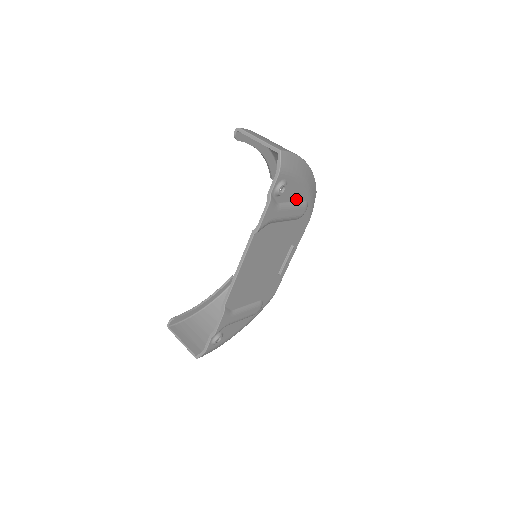
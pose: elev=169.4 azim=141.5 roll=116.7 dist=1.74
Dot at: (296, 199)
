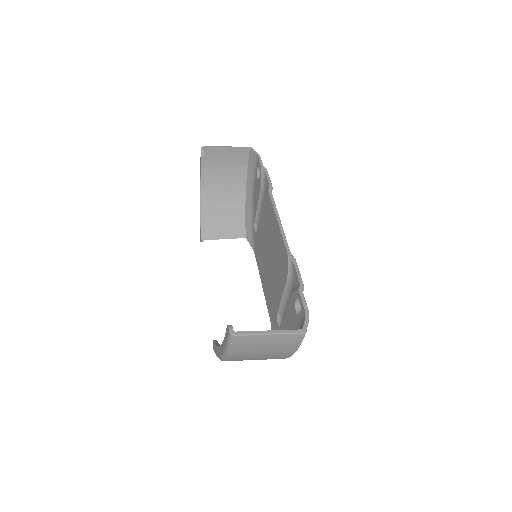
Dot at: occluded
